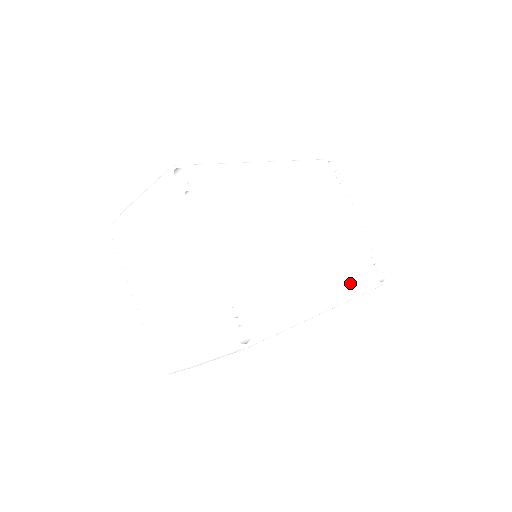
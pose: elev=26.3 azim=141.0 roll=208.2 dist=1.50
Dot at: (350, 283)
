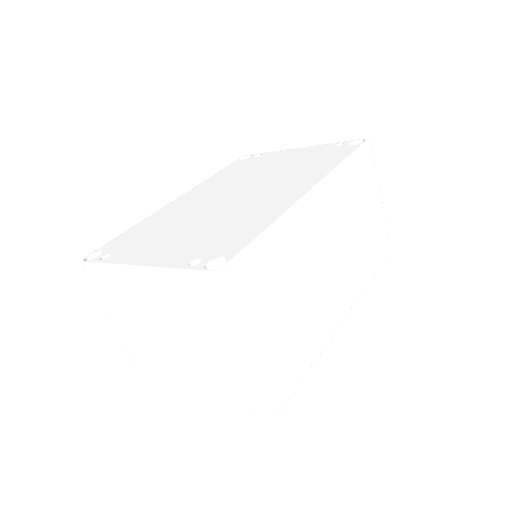
Dot at: (324, 166)
